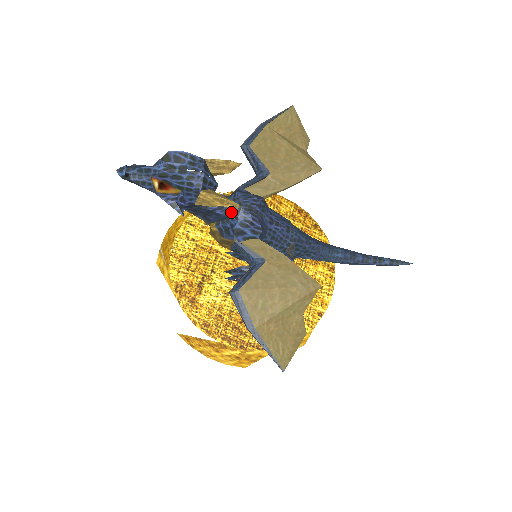
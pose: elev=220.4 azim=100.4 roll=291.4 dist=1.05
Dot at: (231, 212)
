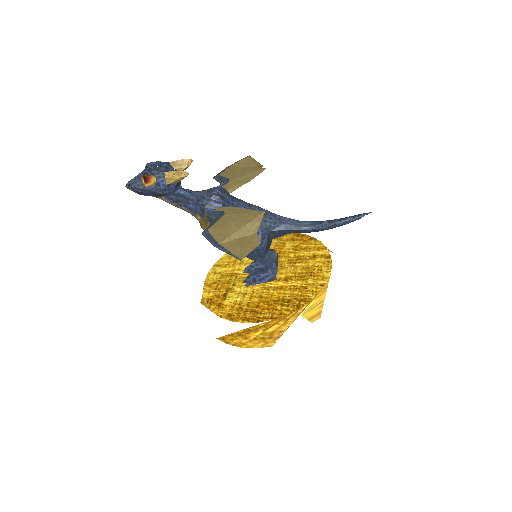
Dot at: (199, 195)
